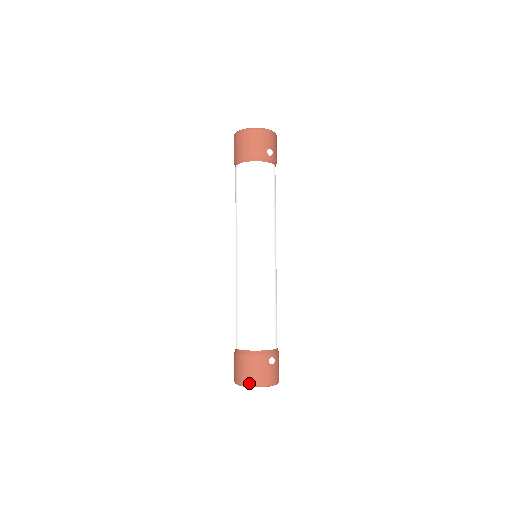
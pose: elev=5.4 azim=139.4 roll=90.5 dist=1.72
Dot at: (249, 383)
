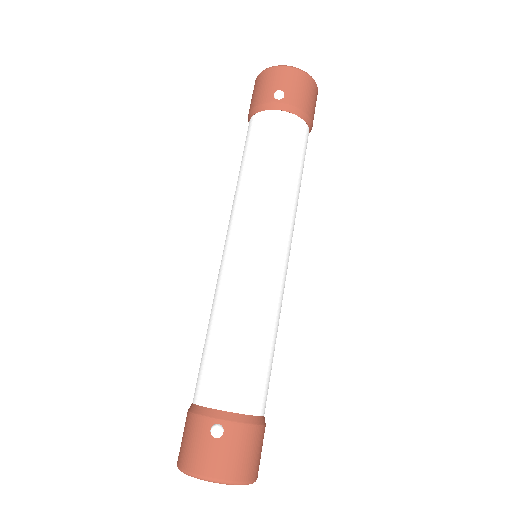
Dot at: (179, 462)
